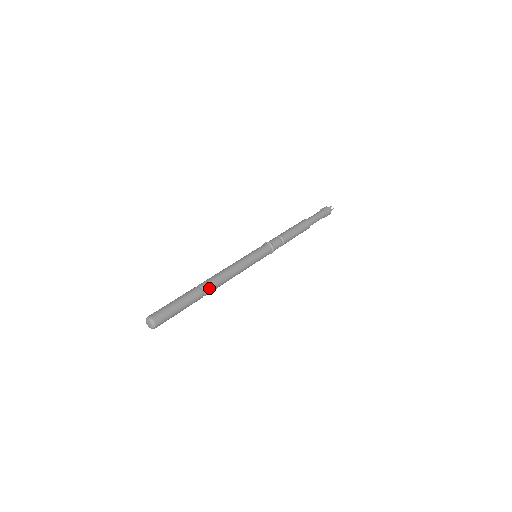
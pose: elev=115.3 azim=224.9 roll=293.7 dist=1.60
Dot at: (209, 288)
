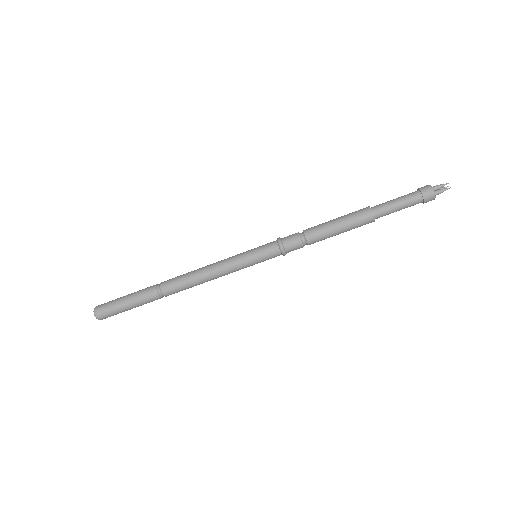
Dot at: (167, 289)
